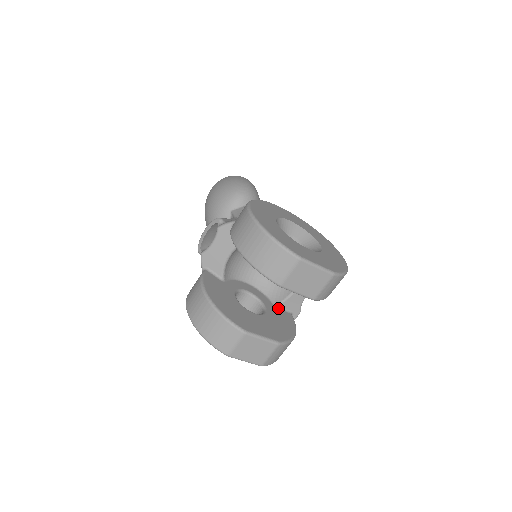
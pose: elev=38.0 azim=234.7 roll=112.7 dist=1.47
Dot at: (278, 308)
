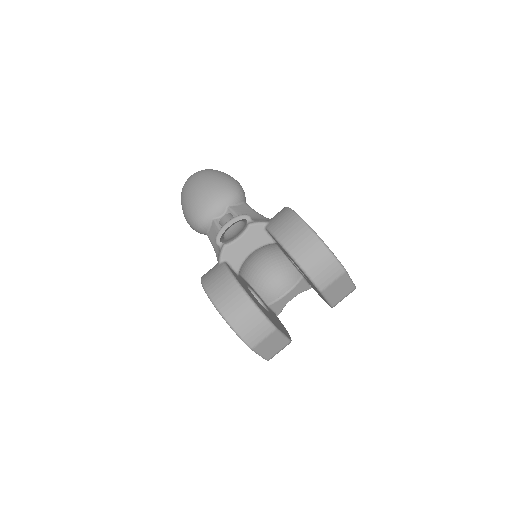
Dot at: (269, 308)
